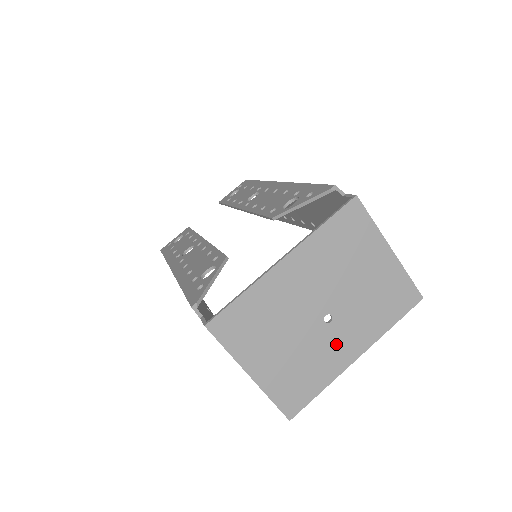
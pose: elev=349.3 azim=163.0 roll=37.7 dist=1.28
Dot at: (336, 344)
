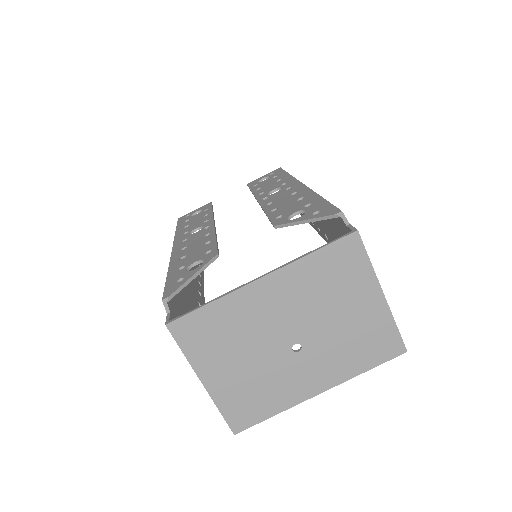
Dot at: (300, 374)
